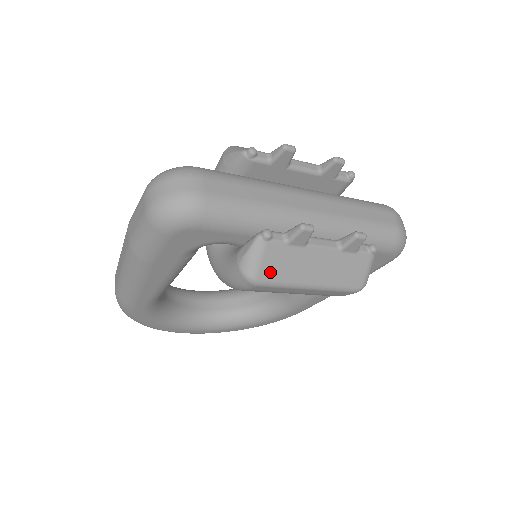
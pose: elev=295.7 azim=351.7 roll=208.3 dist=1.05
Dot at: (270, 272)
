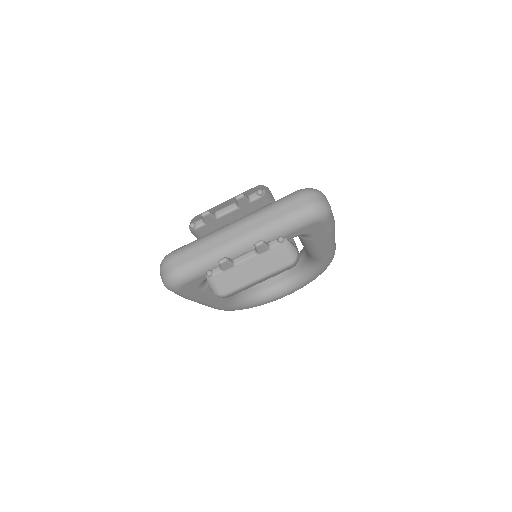
Dot at: (226, 288)
